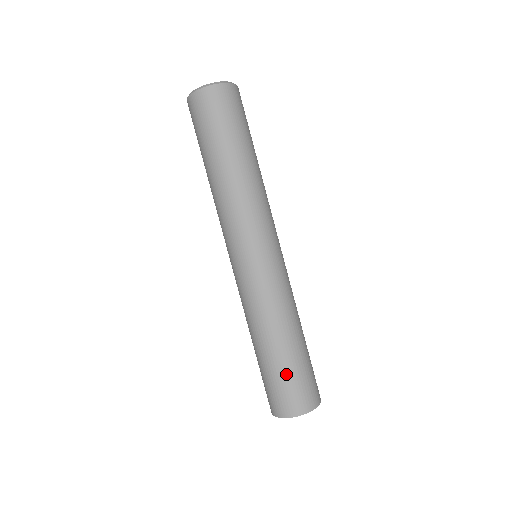
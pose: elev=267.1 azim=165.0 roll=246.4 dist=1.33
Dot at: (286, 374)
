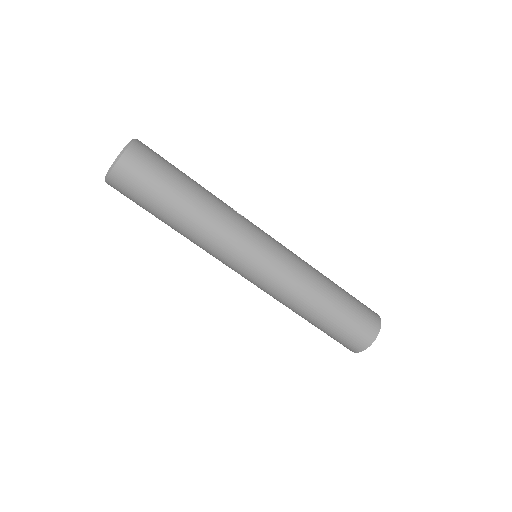
Dot at: (339, 327)
